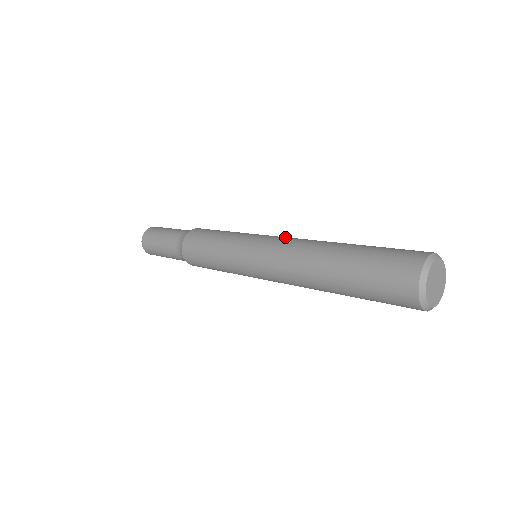
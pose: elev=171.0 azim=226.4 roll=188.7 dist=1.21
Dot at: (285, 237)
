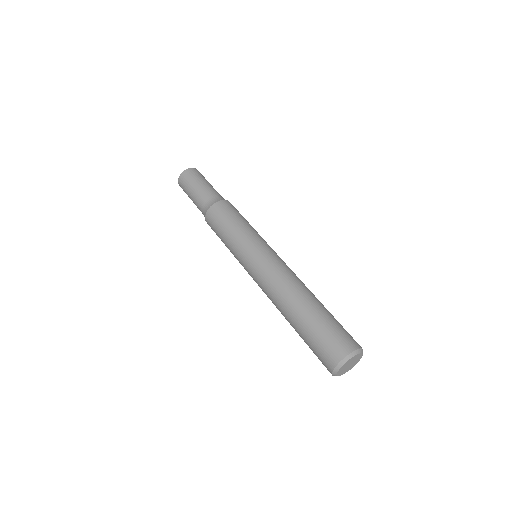
Dot at: (283, 262)
